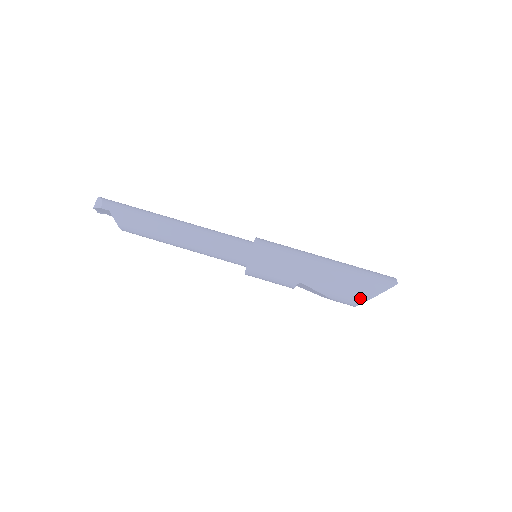
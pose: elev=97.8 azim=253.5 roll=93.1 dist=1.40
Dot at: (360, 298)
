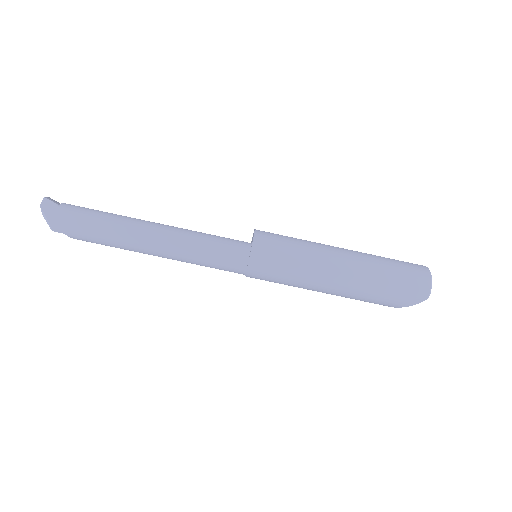
Dot at: (379, 304)
